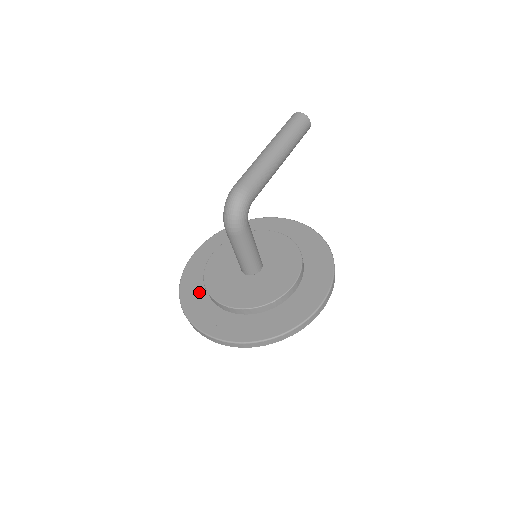
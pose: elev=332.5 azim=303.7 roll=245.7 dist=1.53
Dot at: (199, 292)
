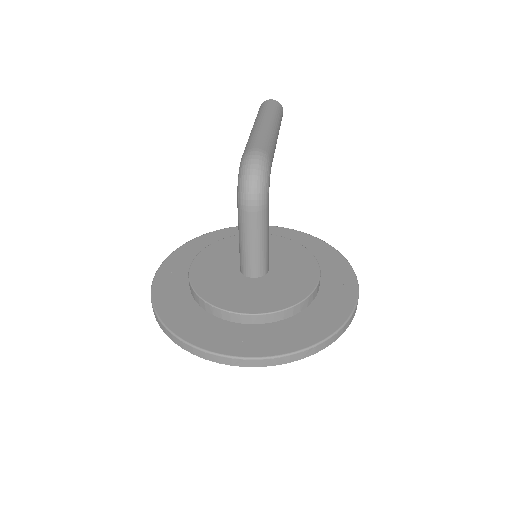
Dot at: (190, 312)
